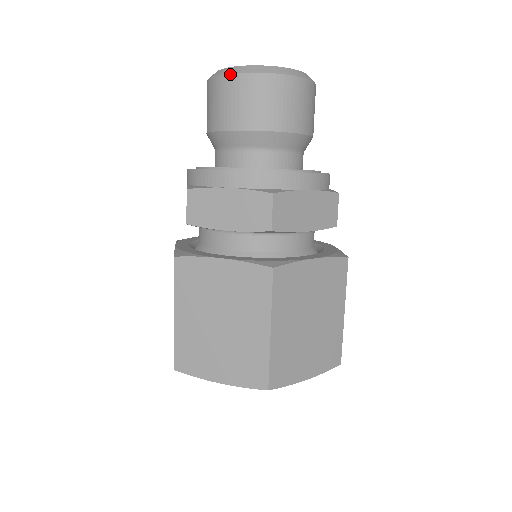
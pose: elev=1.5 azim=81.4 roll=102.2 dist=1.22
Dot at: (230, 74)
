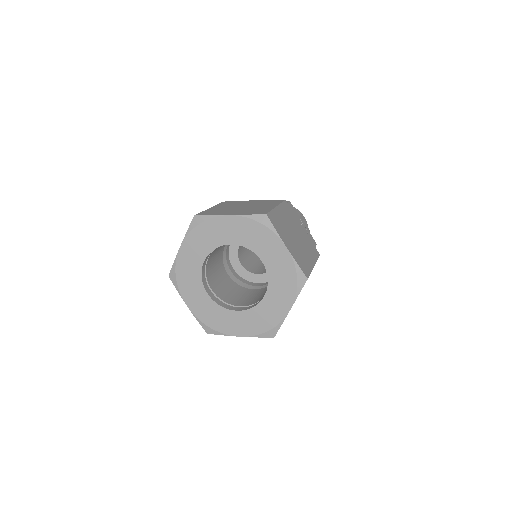
Dot at: occluded
